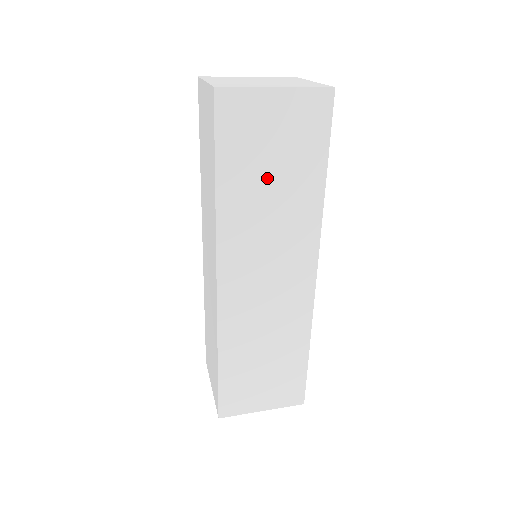
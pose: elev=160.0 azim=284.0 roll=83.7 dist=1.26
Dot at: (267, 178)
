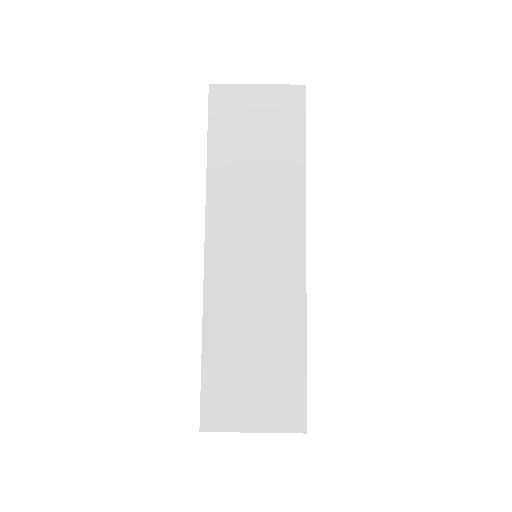
Dot at: (252, 153)
